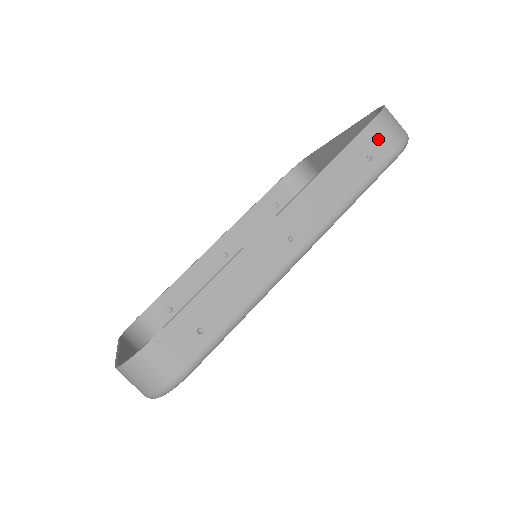
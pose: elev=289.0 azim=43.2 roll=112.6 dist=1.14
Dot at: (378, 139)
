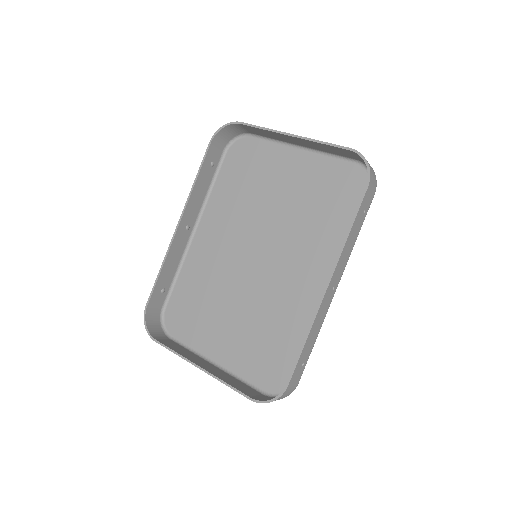
Dot at: (369, 196)
